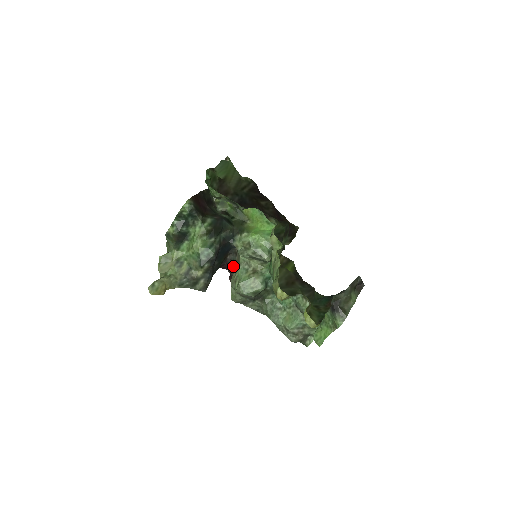
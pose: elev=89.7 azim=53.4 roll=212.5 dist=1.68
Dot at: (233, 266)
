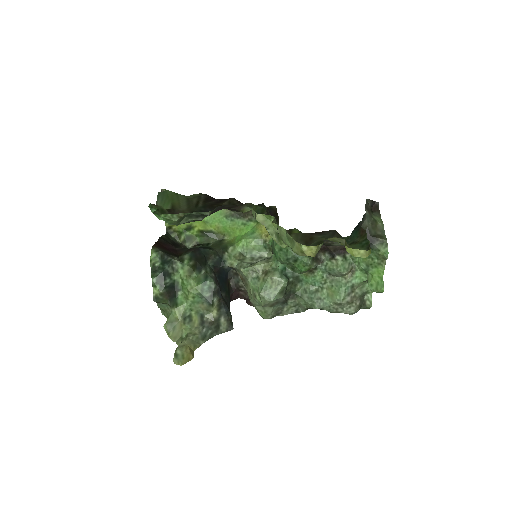
Dot at: (242, 288)
